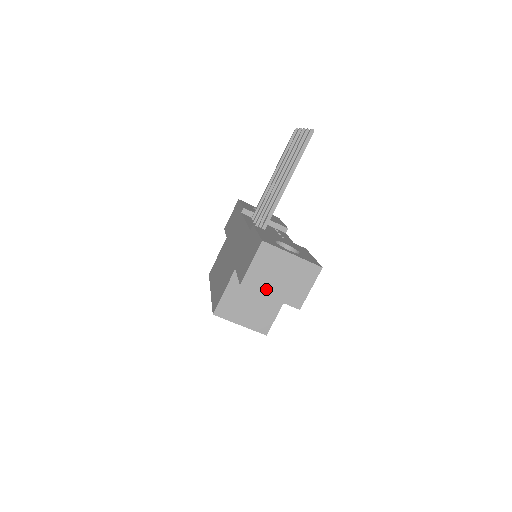
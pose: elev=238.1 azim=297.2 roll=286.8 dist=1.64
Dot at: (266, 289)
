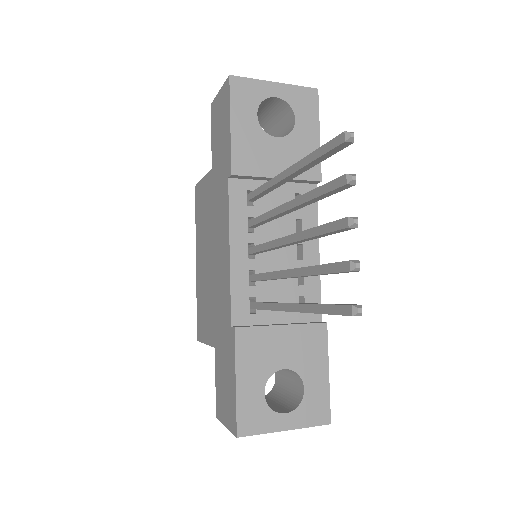
Dot at: occluded
